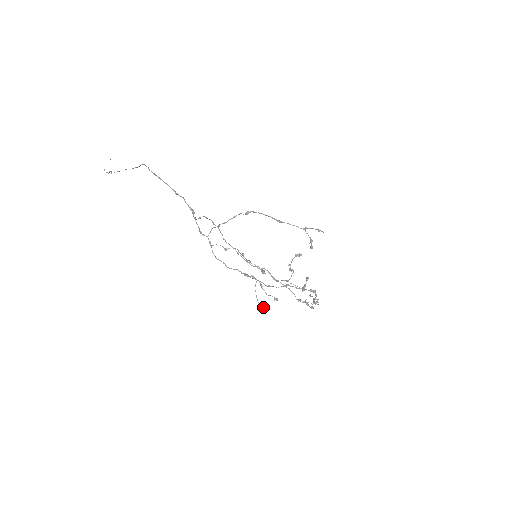
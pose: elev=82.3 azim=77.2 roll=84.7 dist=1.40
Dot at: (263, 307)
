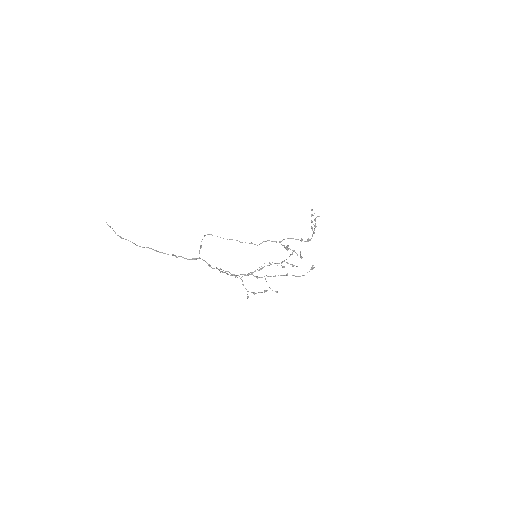
Dot at: occluded
